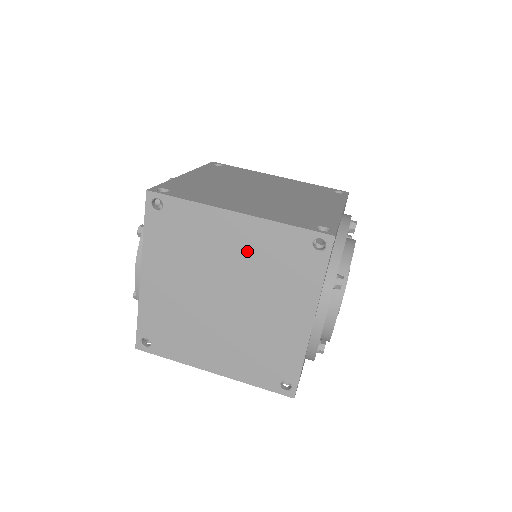
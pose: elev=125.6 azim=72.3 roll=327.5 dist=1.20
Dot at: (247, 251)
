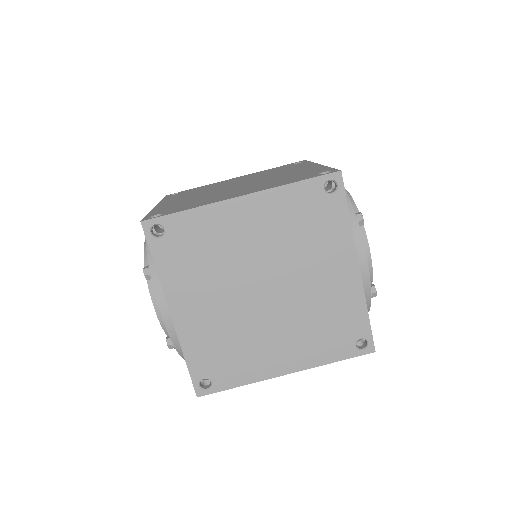
Dot at: (267, 229)
